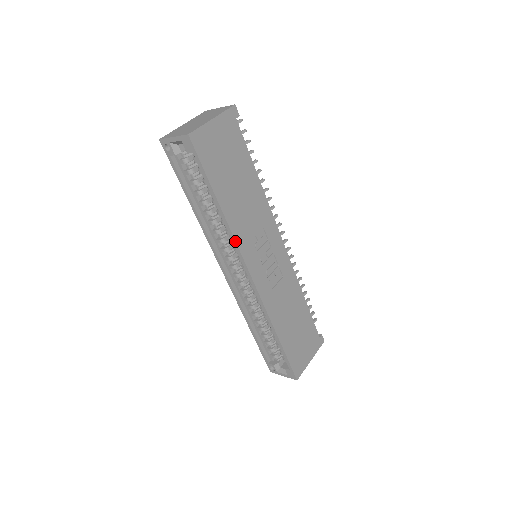
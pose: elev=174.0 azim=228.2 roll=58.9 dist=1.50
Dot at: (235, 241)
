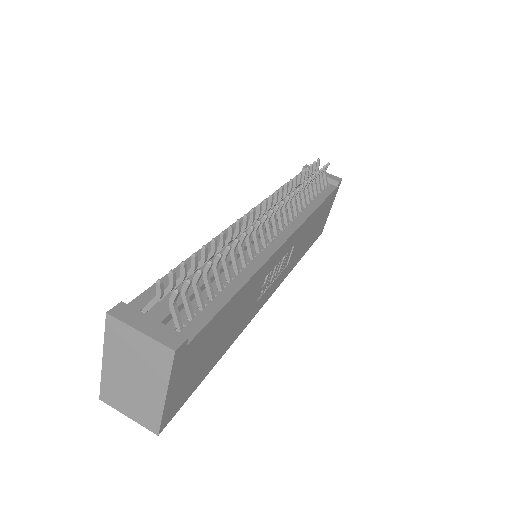
Dot at: occluded
